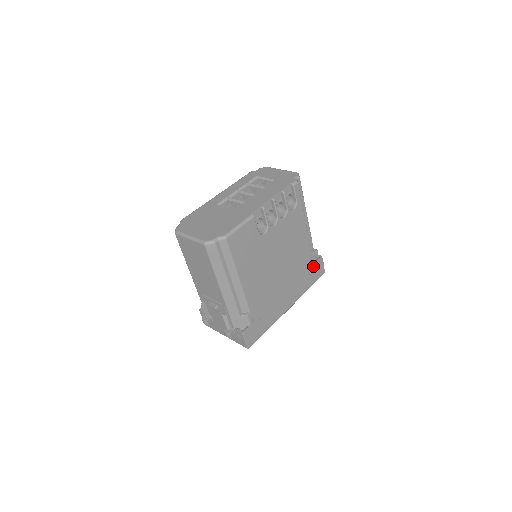
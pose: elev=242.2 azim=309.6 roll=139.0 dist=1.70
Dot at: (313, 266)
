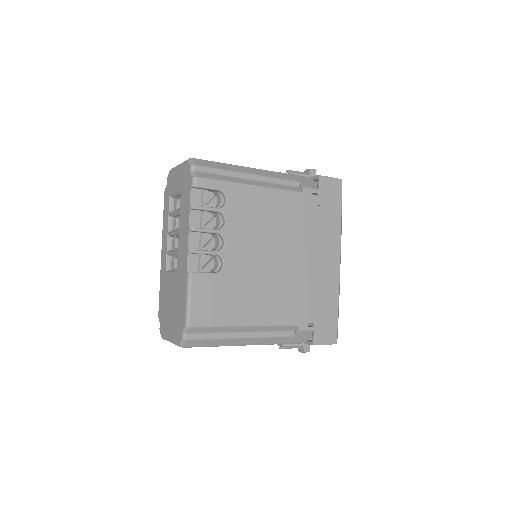
Dot at: (319, 198)
